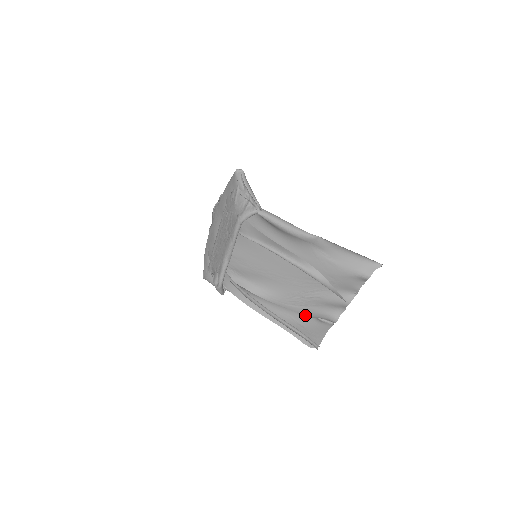
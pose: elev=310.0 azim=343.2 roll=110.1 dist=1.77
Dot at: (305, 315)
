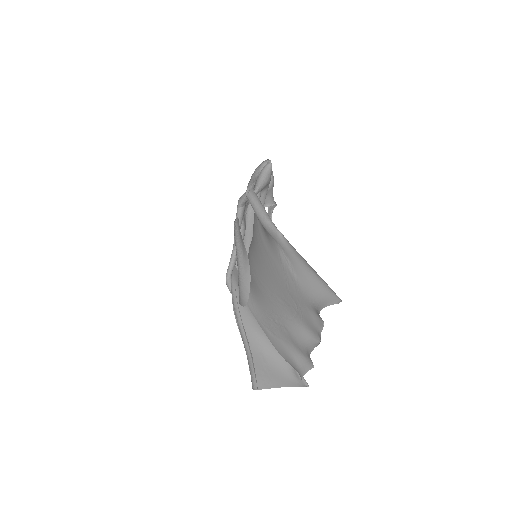
Dot at: (279, 352)
